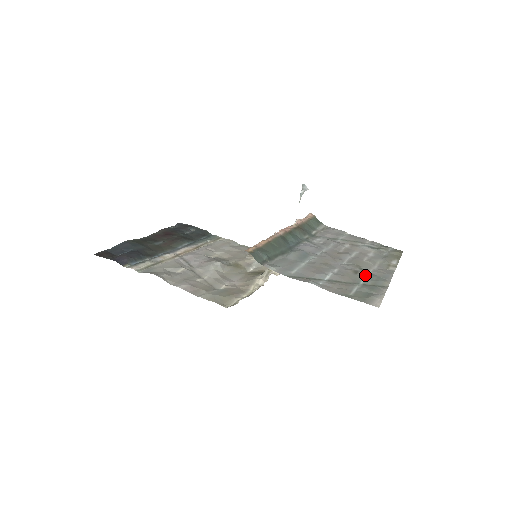
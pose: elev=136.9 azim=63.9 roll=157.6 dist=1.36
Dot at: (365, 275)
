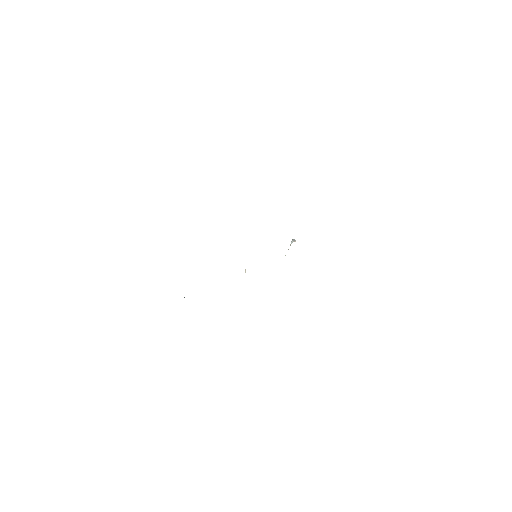
Dot at: occluded
